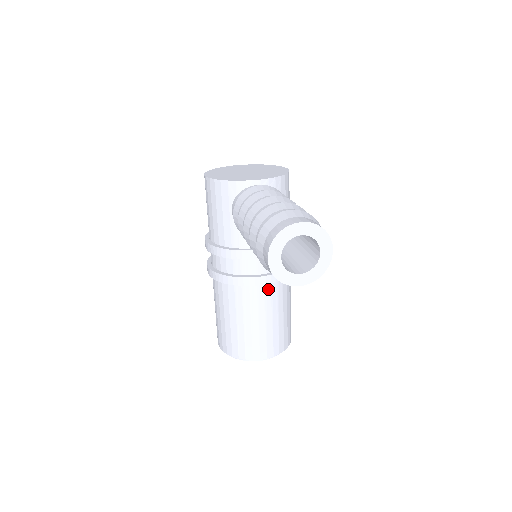
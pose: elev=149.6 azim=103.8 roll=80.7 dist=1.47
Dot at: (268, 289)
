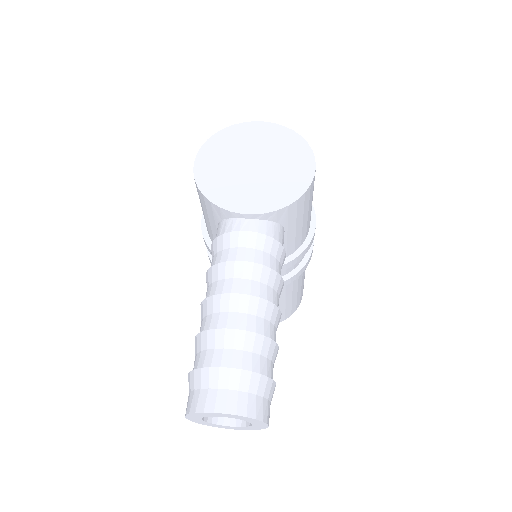
Dot at: occluded
